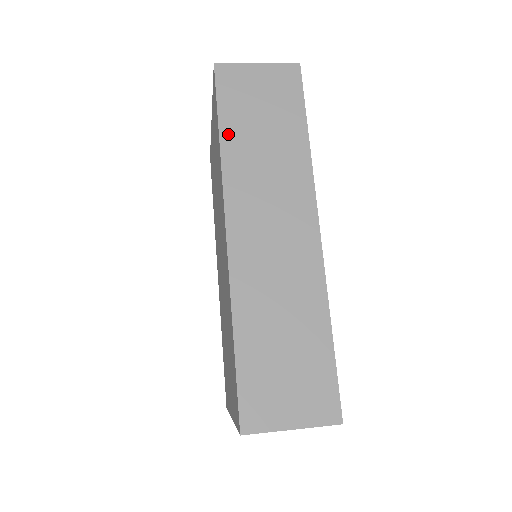
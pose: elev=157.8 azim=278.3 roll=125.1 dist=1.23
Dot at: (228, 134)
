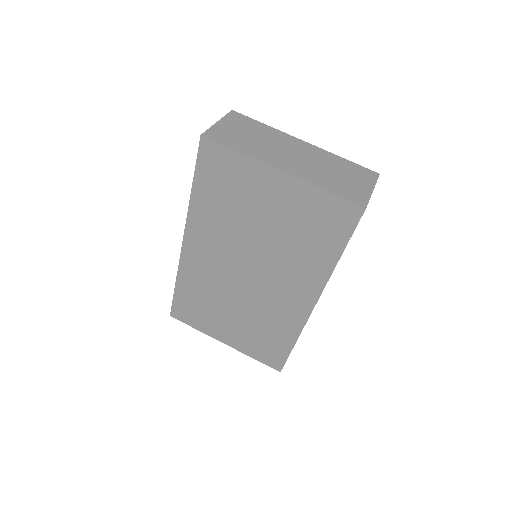
Dot at: occluded
